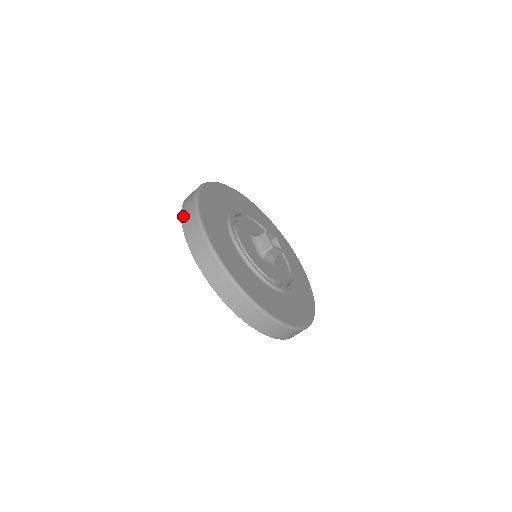
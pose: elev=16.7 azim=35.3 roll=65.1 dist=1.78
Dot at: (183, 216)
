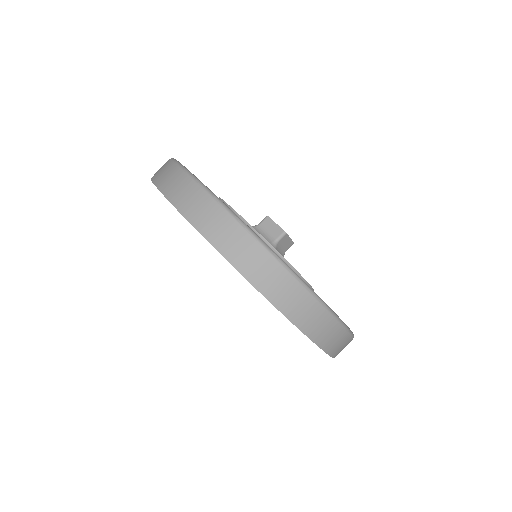
Dot at: (164, 189)
